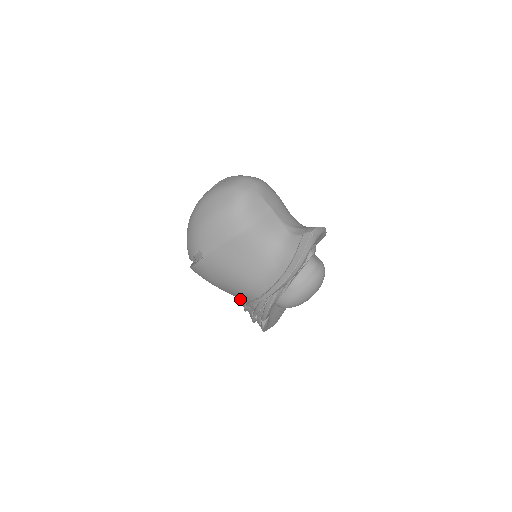
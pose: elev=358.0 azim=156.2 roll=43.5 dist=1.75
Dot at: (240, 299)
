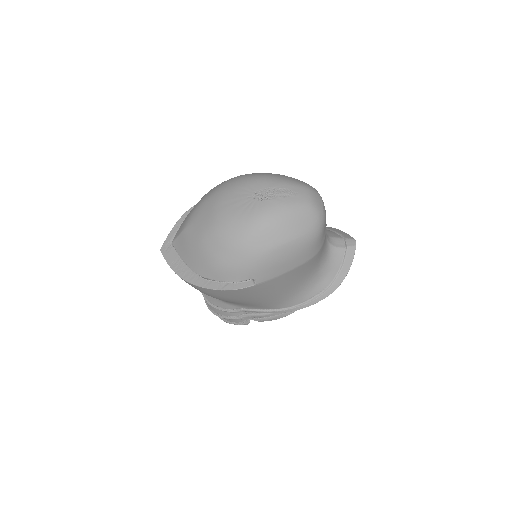
Dot at: (234, 304)
